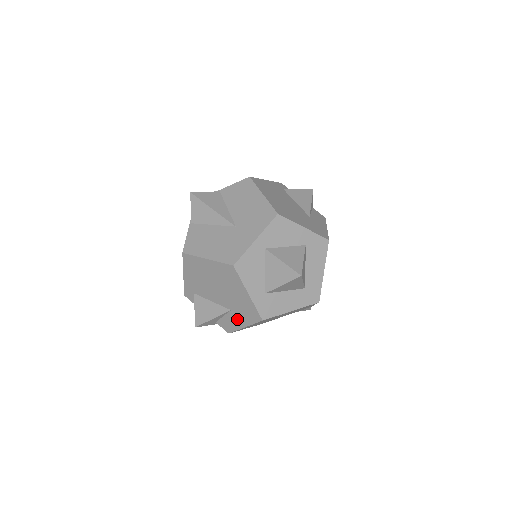
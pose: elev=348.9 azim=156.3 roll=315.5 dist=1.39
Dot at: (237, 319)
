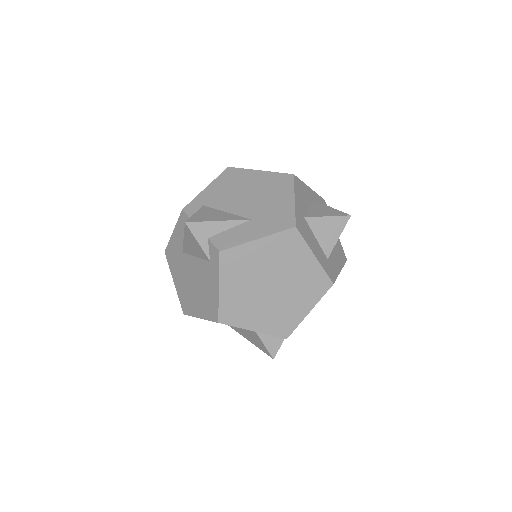
Dot at: (253, 229)
